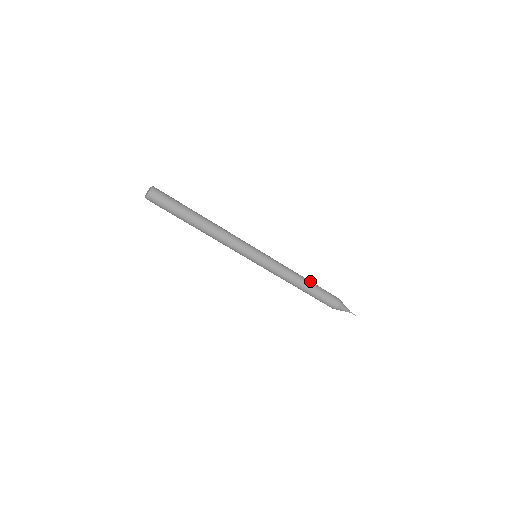
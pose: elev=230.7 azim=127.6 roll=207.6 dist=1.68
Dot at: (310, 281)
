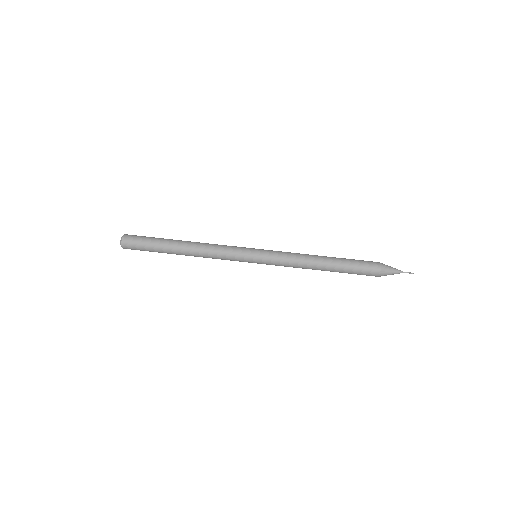
Dot at: (332, 258)
